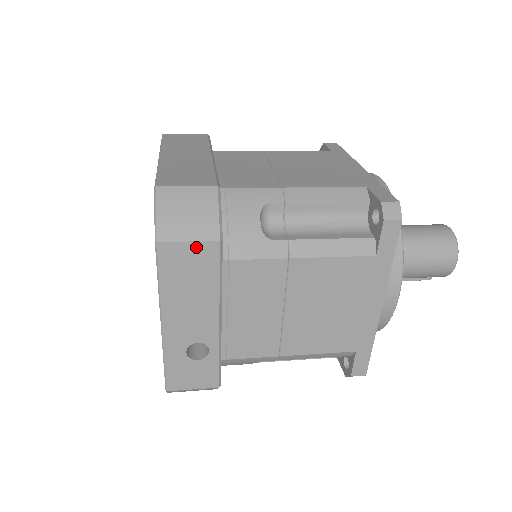
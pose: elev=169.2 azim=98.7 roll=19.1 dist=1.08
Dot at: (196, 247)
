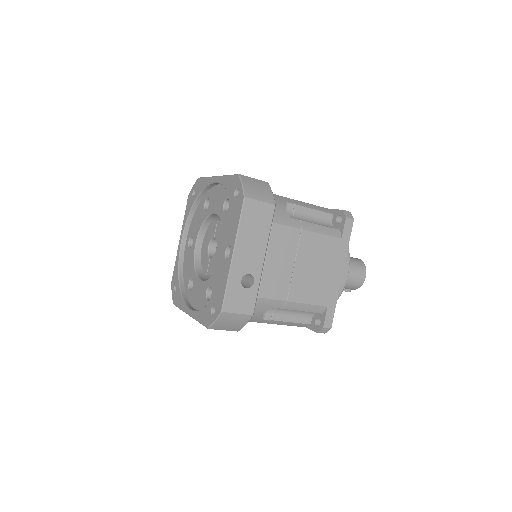
Dot at: (263, 206)
